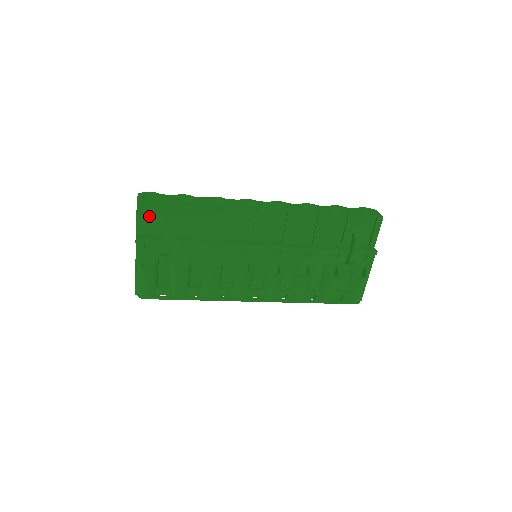
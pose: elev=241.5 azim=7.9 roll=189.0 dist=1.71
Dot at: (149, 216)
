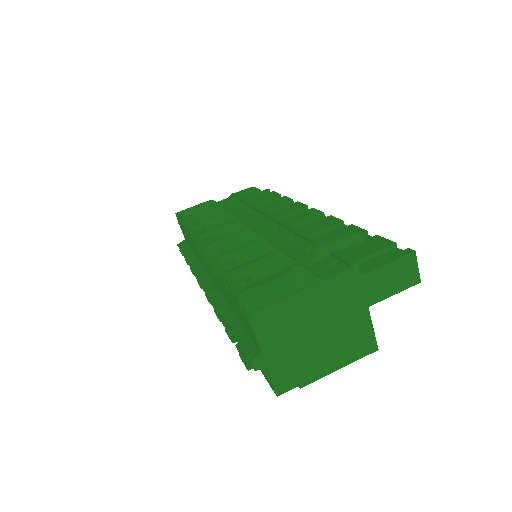
Dot at: occluded
